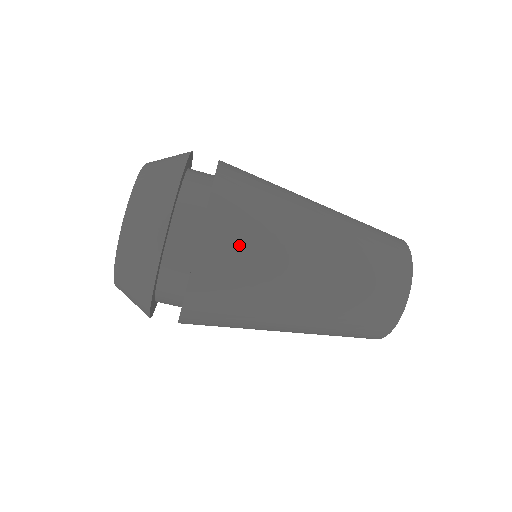
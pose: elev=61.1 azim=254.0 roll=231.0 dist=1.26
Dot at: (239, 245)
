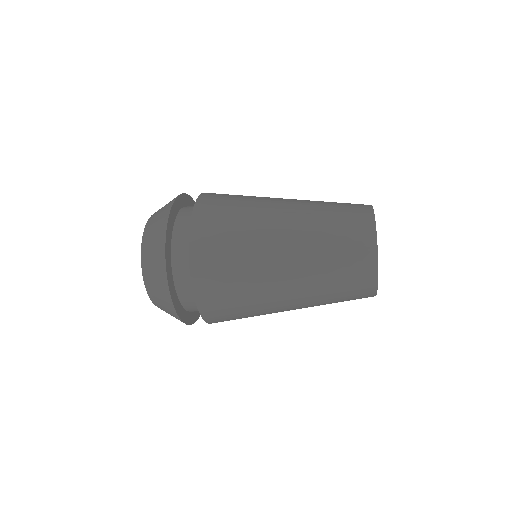
Dot at: (224, 292)
